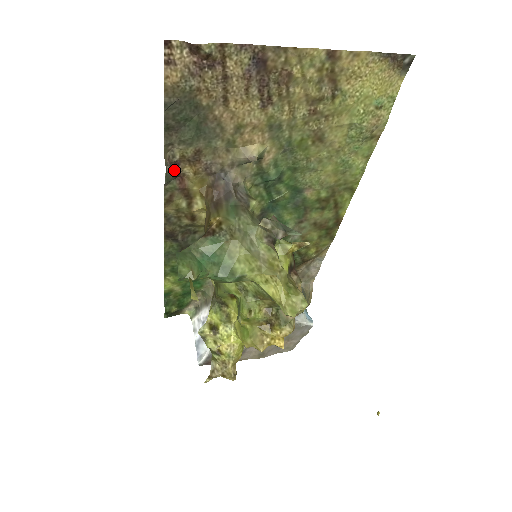
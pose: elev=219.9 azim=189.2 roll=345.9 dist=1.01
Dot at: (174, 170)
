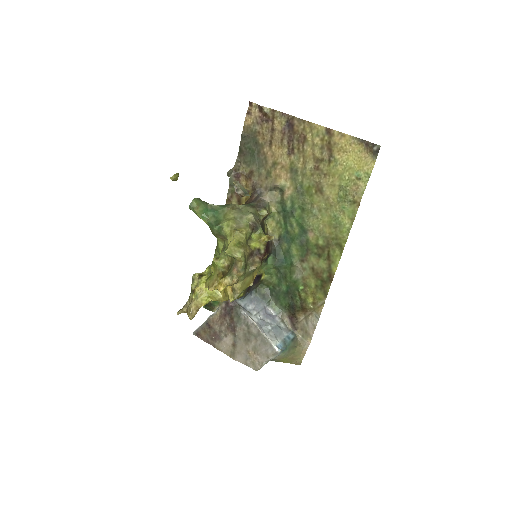
Dot at: (237, 179)
